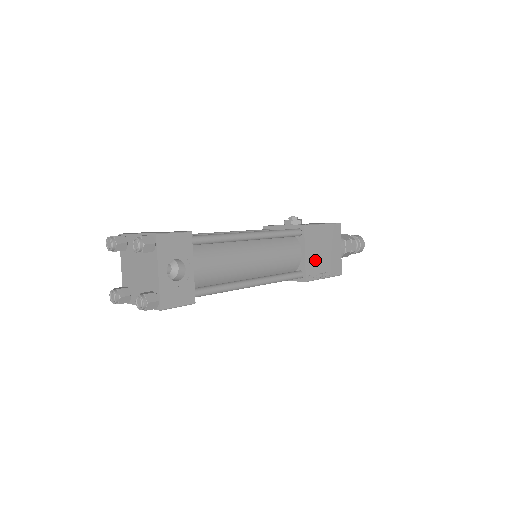
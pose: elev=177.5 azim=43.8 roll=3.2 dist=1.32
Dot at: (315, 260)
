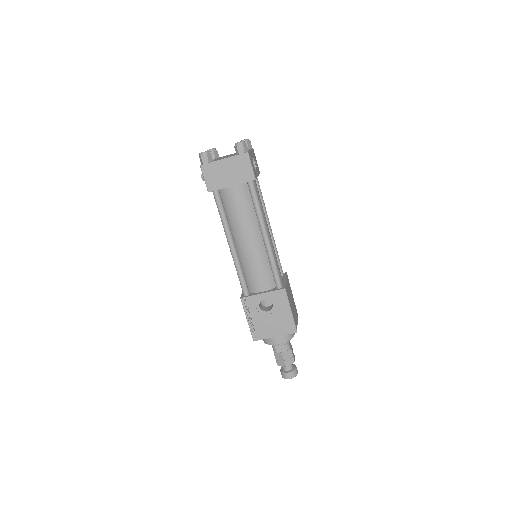
Dot at: (289, 294)
